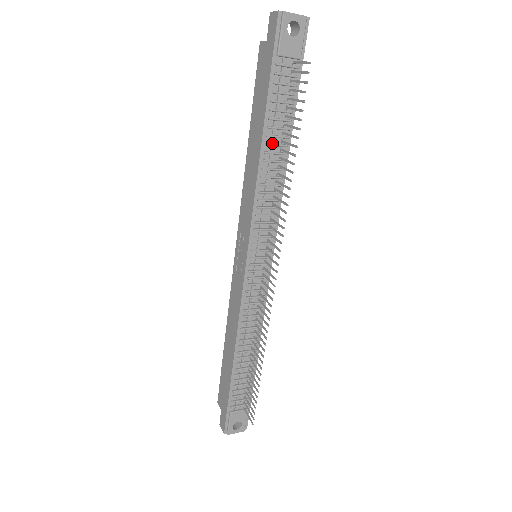
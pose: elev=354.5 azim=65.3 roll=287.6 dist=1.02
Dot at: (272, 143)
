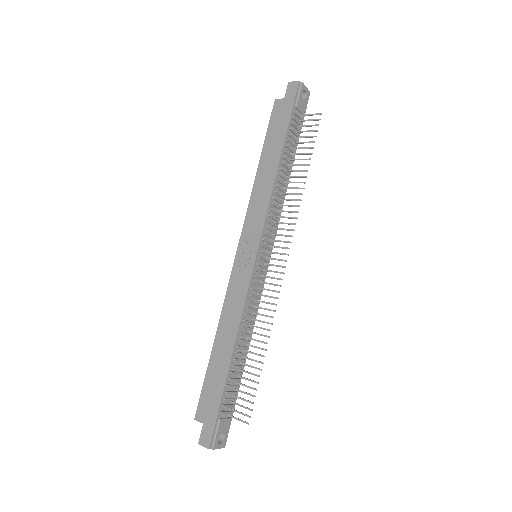
Dot at: (284, 164)
